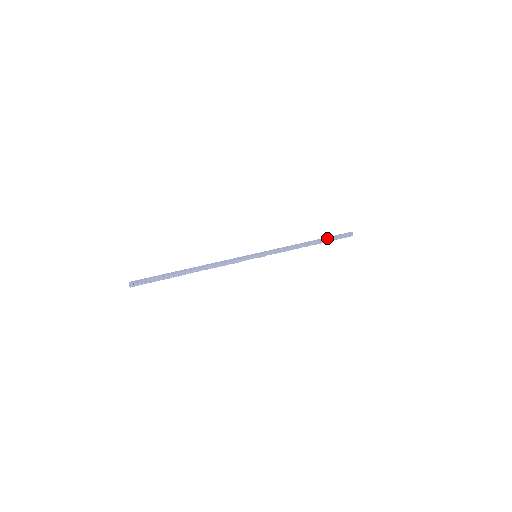
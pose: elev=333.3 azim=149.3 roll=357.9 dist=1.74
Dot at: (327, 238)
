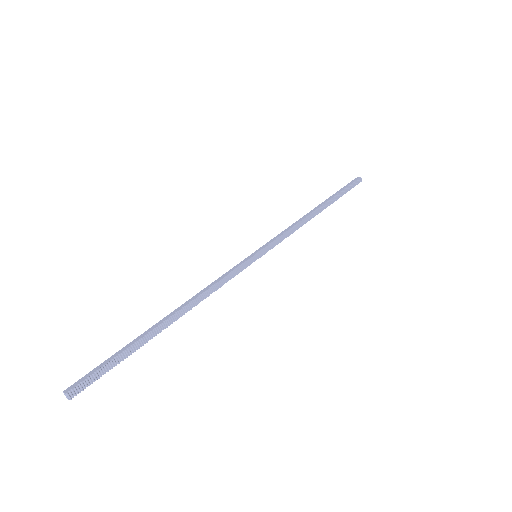
Dot at: (334, 195)
